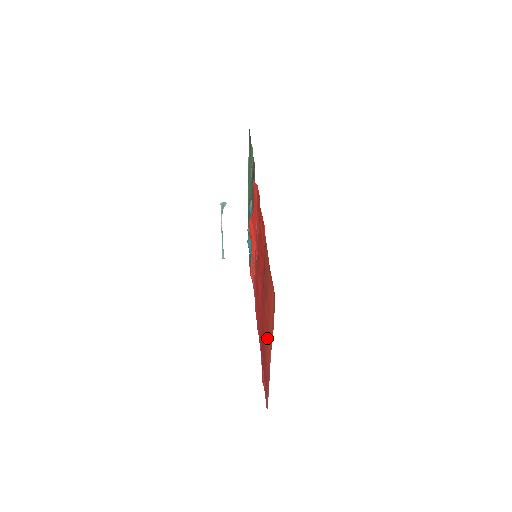
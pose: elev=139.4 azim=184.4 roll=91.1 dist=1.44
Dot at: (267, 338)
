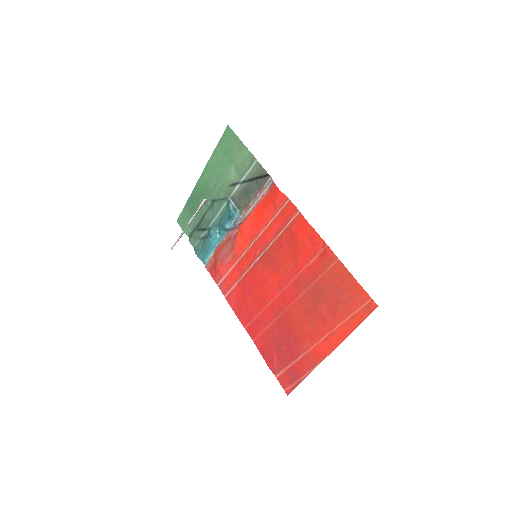
Dot at: (317, 333)
